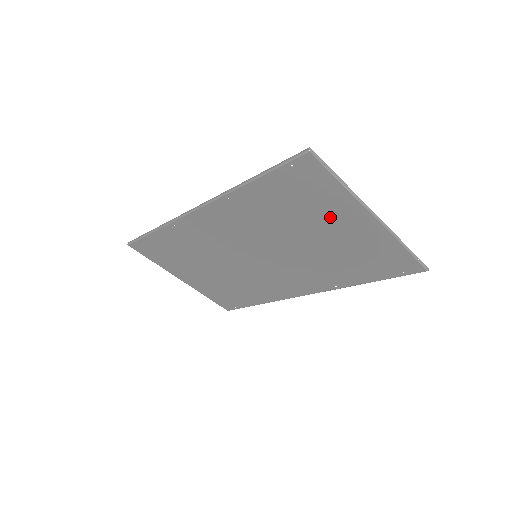
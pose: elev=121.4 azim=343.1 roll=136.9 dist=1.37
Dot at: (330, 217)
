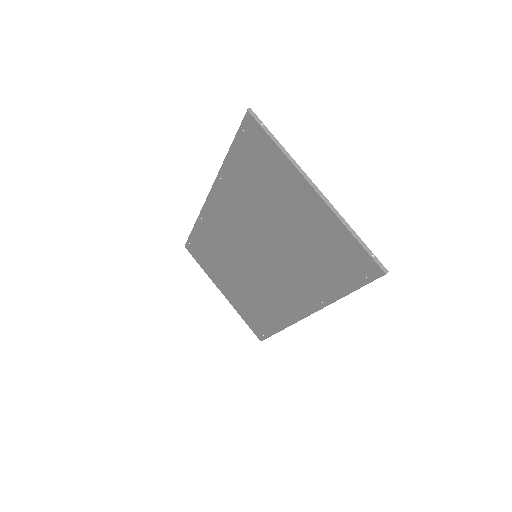
Dot at: (285, 194)
